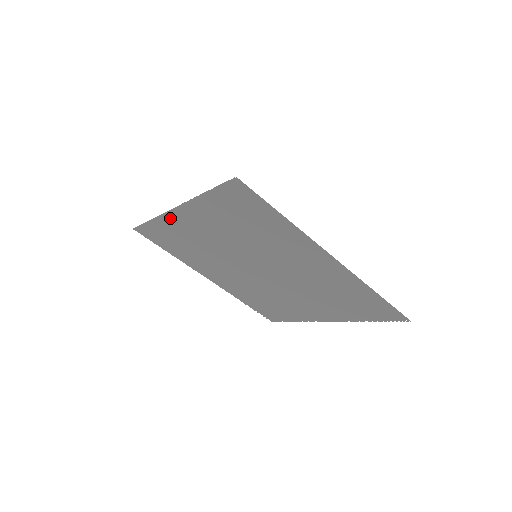
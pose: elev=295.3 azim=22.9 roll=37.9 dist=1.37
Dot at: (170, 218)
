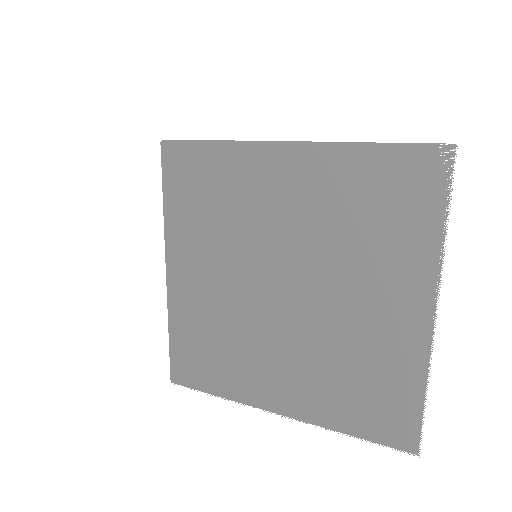
Dot at: (174, 296)
